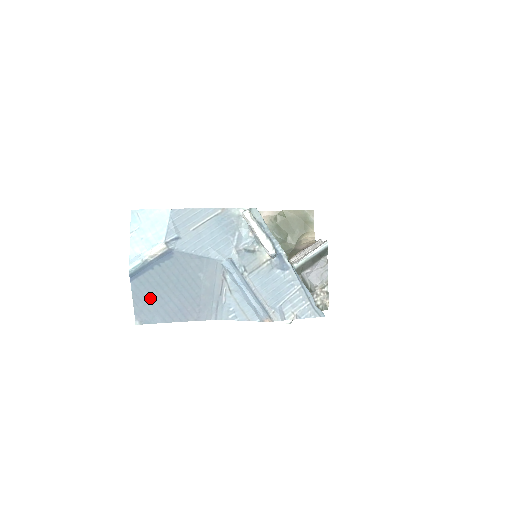
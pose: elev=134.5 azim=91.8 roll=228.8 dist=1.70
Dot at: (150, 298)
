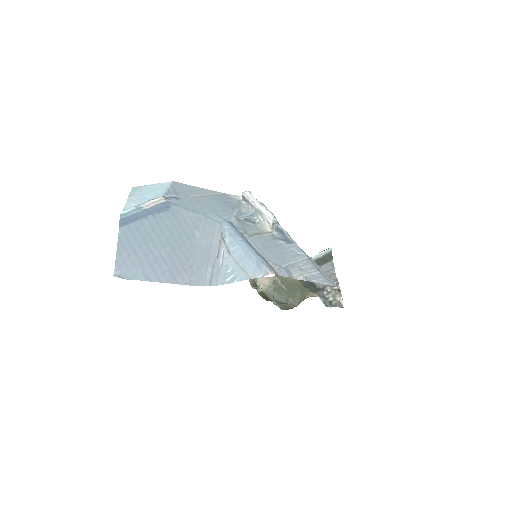
Dot at: (137, 249)
